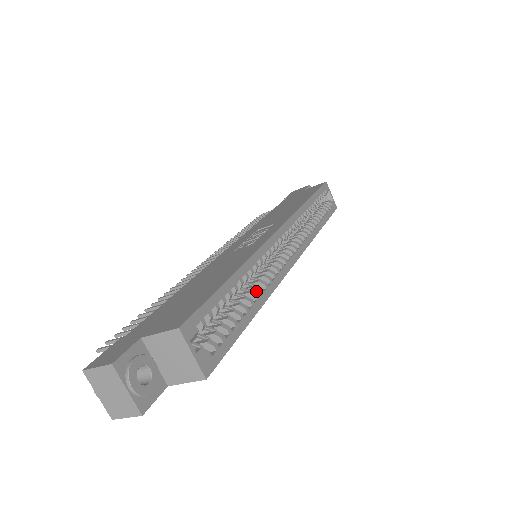
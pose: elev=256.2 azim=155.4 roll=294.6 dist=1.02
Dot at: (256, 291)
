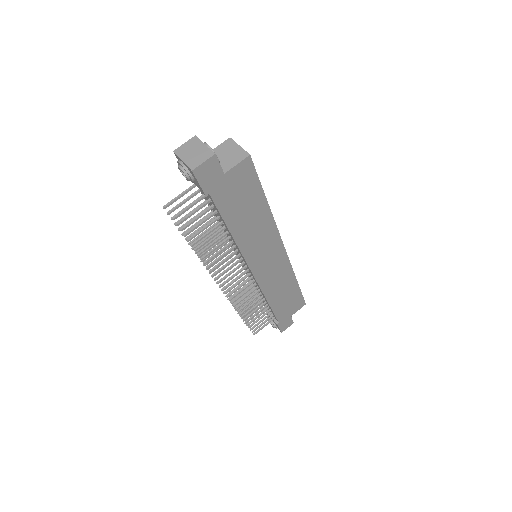
Dot at: occluded
